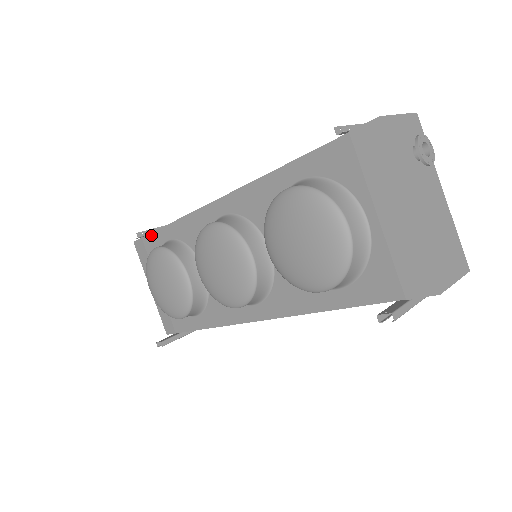
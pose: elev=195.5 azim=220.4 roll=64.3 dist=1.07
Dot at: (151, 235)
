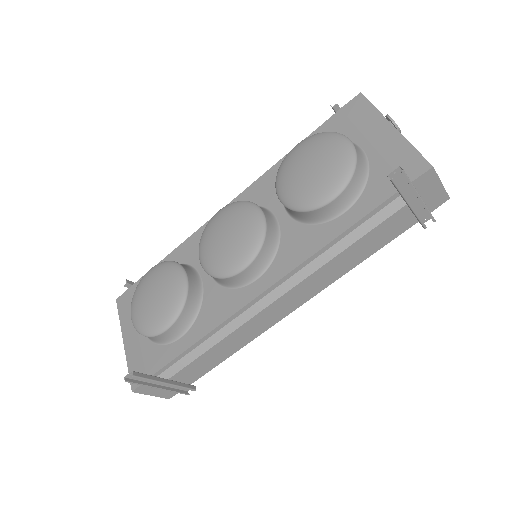
Dot at: occluded
